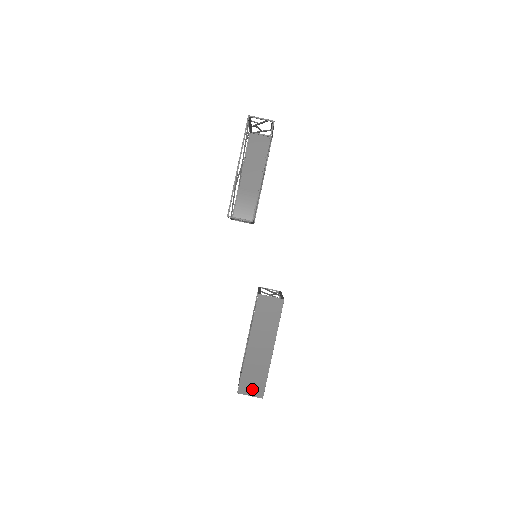
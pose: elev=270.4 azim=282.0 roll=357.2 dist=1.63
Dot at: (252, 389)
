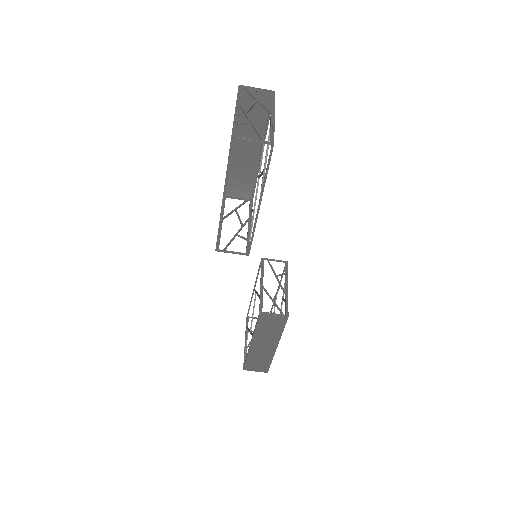
Dot at: (257, 368)
